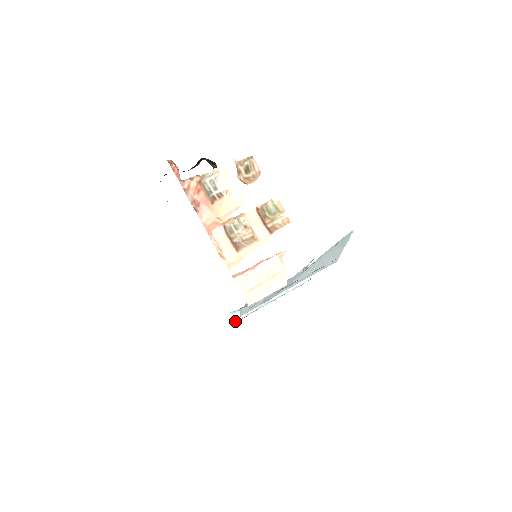
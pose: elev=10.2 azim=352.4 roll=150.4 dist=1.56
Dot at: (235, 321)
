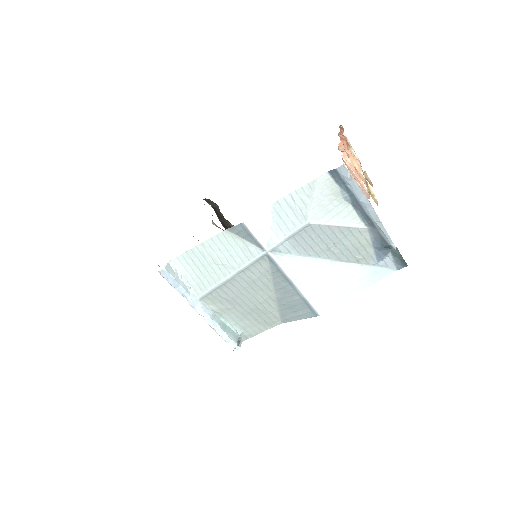
Dot at: (166, 269)
